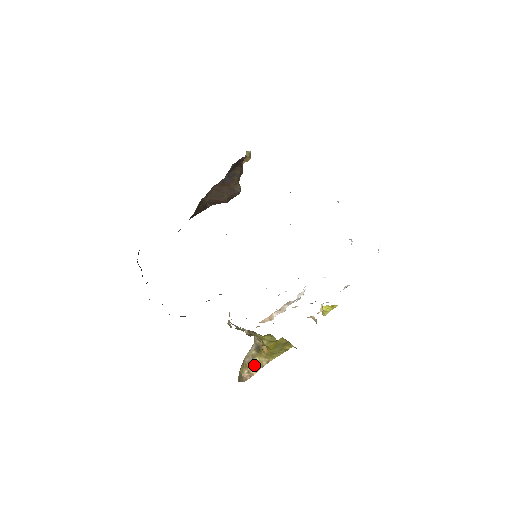
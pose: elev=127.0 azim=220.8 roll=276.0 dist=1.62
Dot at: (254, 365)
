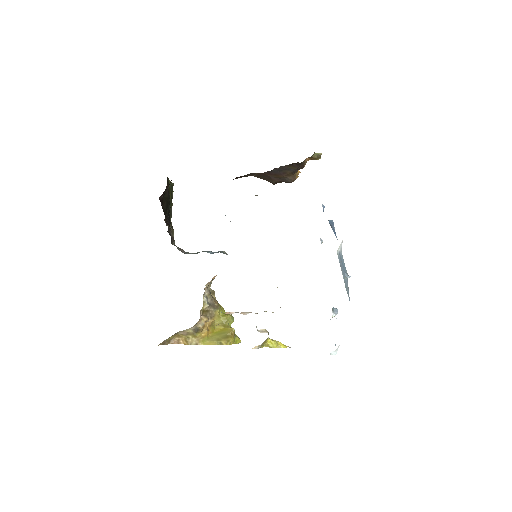
Dot at: (185, 339)
